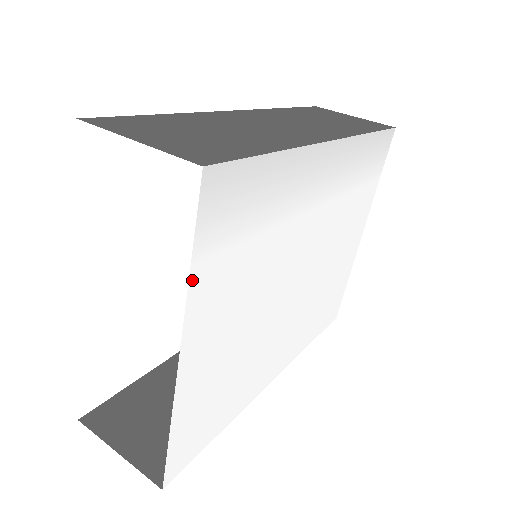
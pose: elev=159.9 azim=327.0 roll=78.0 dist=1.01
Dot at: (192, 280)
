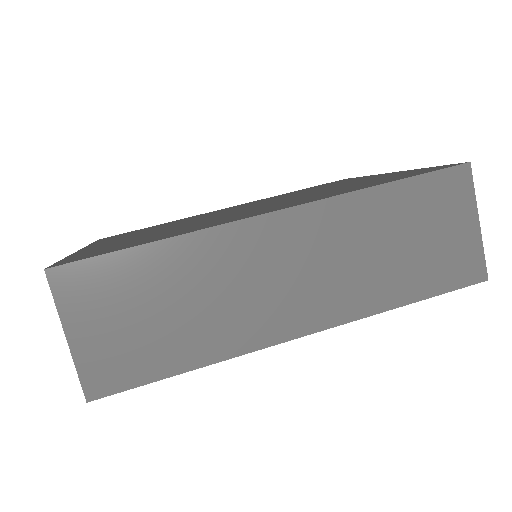
Dot at: occluded
